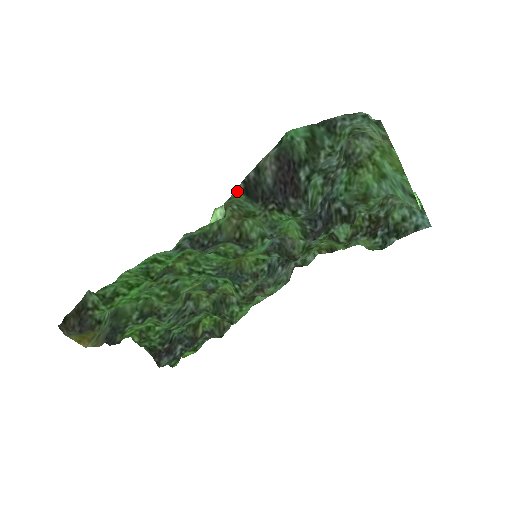
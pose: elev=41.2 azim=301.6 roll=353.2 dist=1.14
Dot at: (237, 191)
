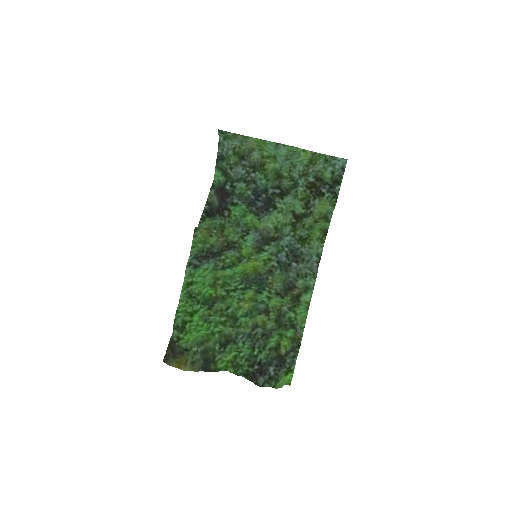
Dot at: (202, 218)
